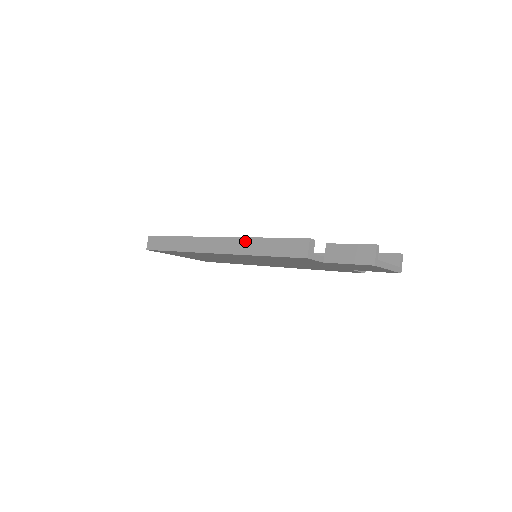
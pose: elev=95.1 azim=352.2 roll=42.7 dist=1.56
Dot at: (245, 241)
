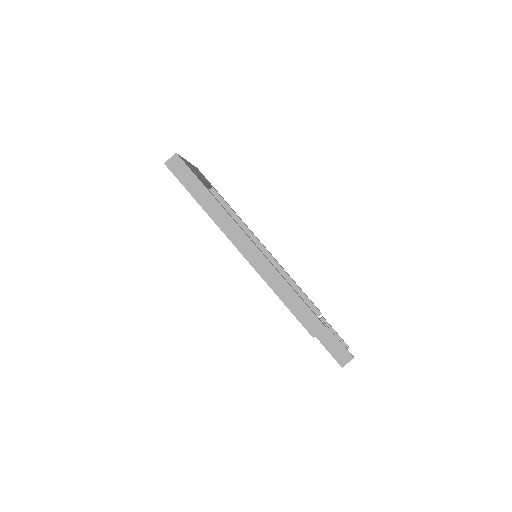
Dot at: (275, 274)
